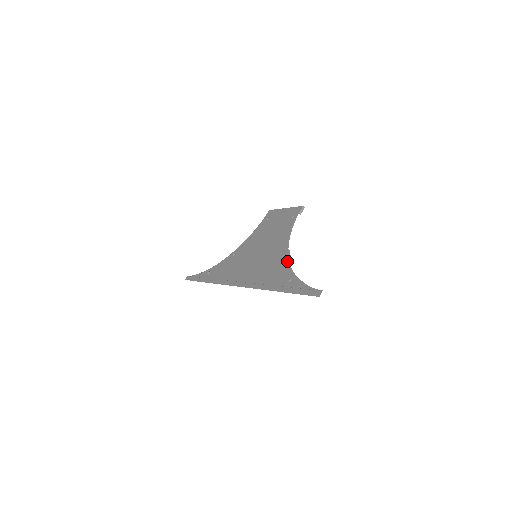
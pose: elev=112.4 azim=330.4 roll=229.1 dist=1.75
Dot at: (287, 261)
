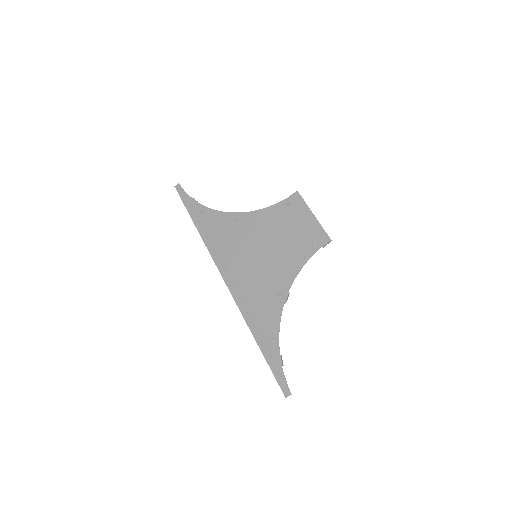
Dot at: (280, 310)
